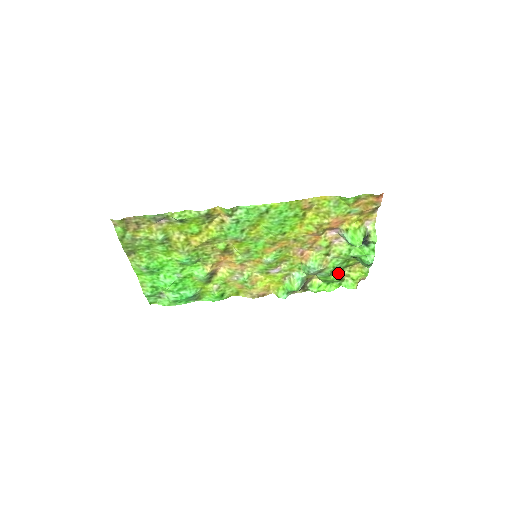
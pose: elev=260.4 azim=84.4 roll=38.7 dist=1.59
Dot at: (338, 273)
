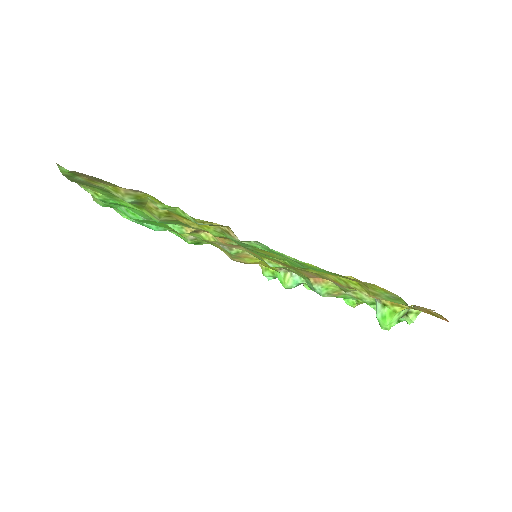
Dot at: occluded
